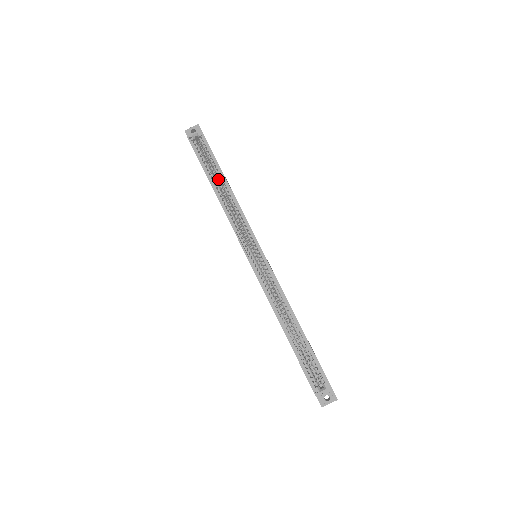
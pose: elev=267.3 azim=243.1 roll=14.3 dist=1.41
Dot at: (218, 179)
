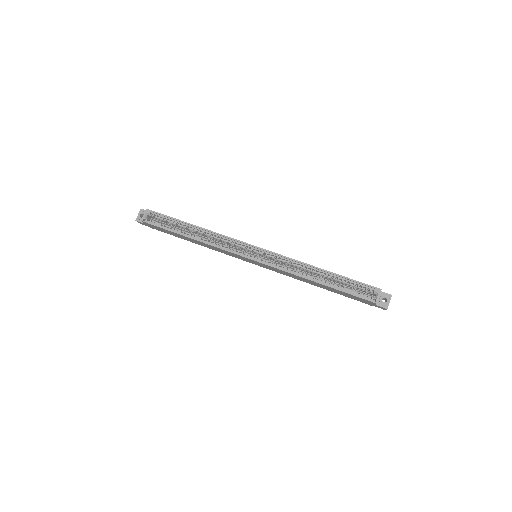
Dot at: (187, 230)
